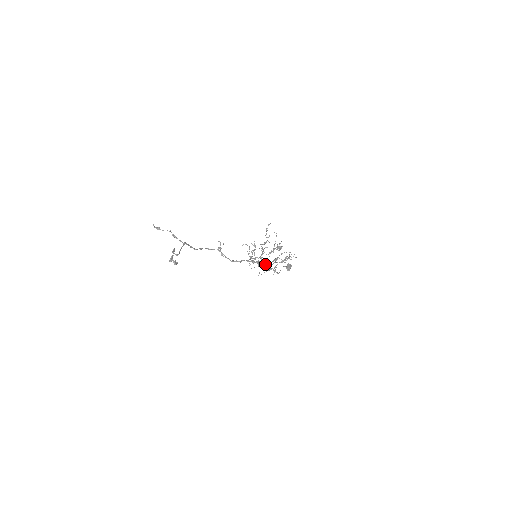
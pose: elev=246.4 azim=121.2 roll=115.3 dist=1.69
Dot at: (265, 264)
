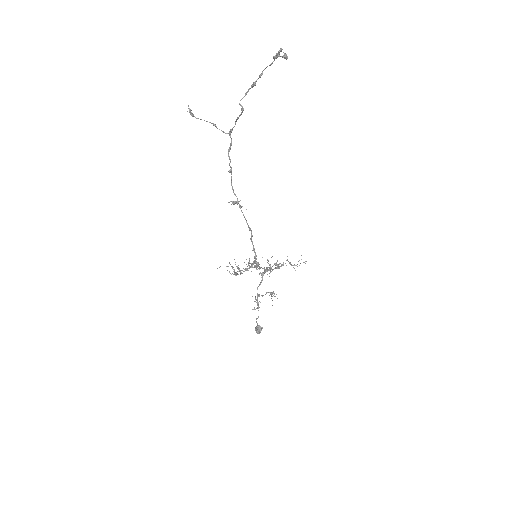
Dot at: (262, 275)
